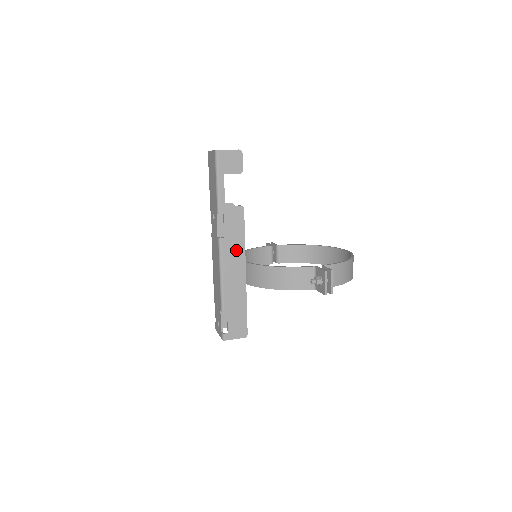
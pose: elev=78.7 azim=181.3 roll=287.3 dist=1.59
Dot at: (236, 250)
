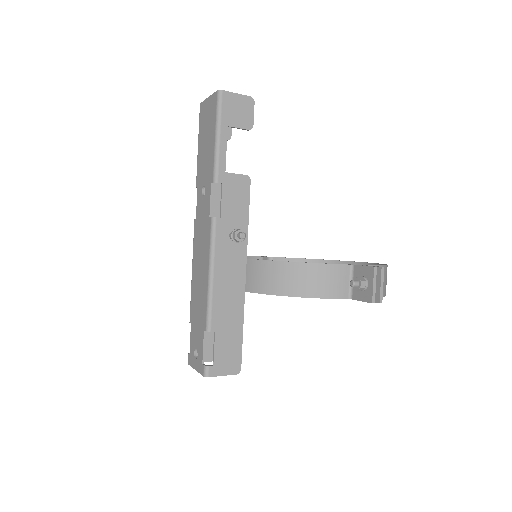
Dot at: (240, 234)
